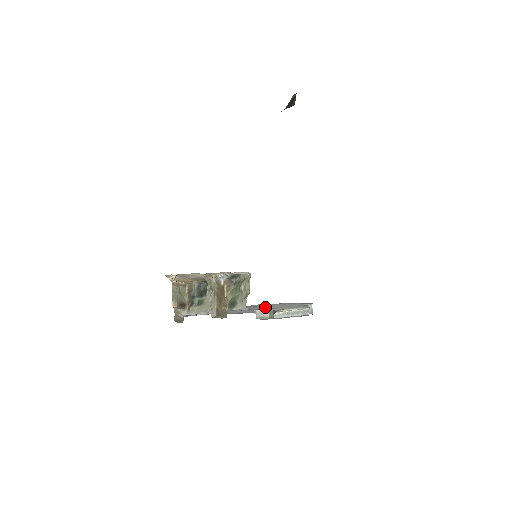
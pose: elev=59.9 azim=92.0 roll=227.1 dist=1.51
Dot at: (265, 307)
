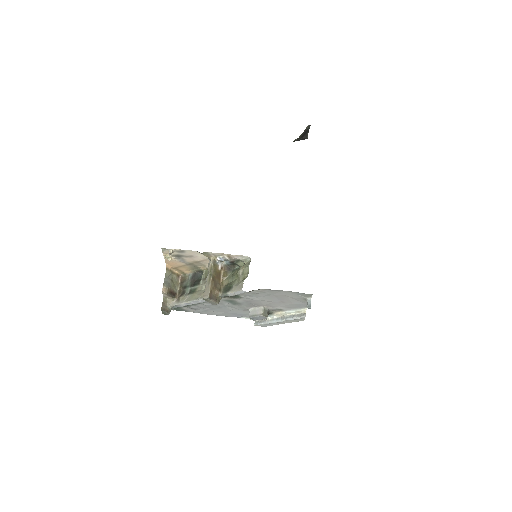
Dot at: (260, 300)
